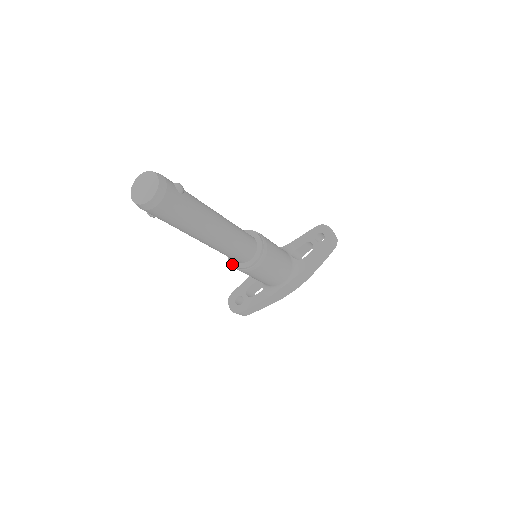
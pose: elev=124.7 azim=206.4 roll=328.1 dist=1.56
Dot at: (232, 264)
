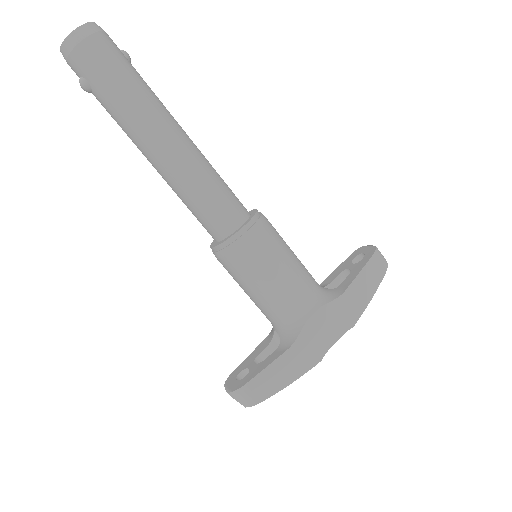
Dot at: (214, 246)
